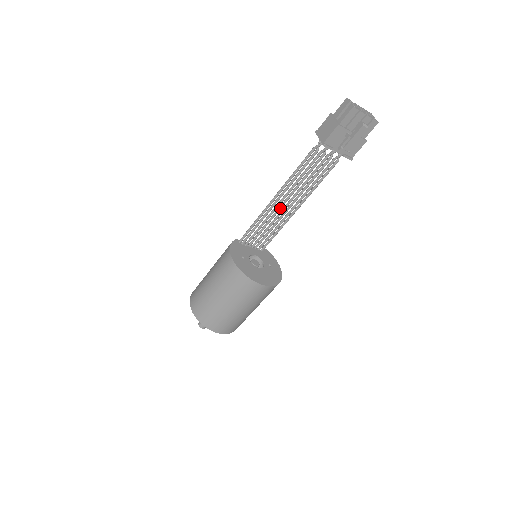
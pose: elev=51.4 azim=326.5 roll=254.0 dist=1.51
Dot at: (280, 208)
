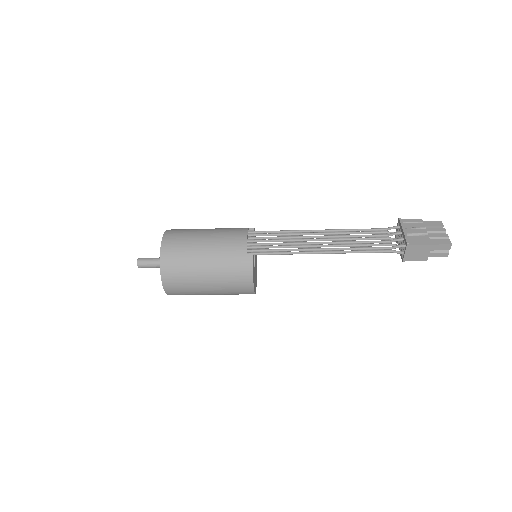
Dot at: (314, 244)
